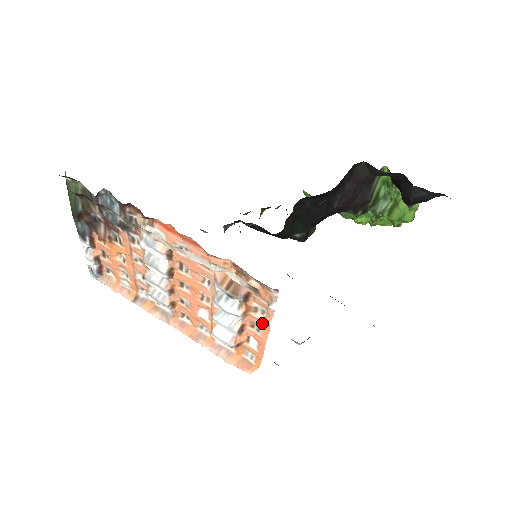
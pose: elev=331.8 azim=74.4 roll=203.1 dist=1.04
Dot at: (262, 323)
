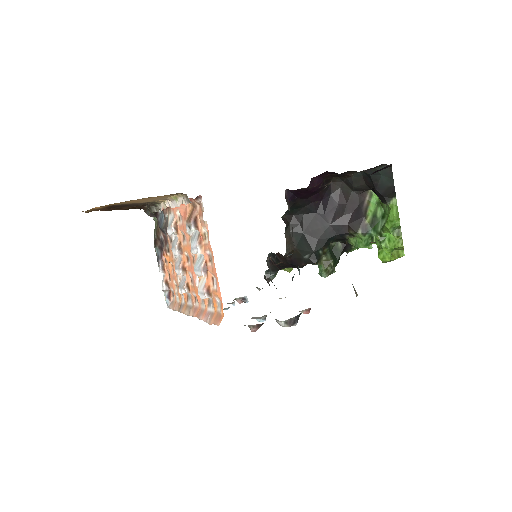
Dot at: (208, 246)
